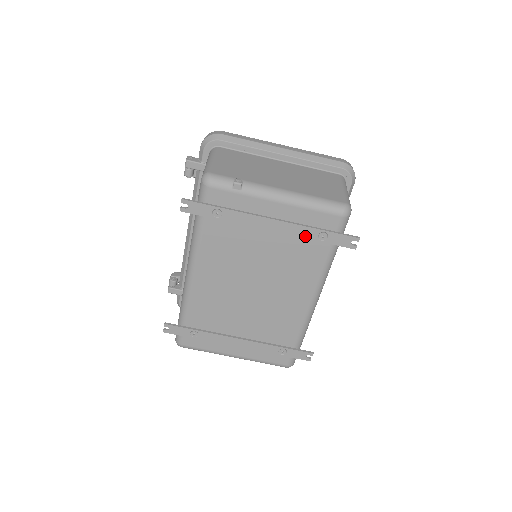
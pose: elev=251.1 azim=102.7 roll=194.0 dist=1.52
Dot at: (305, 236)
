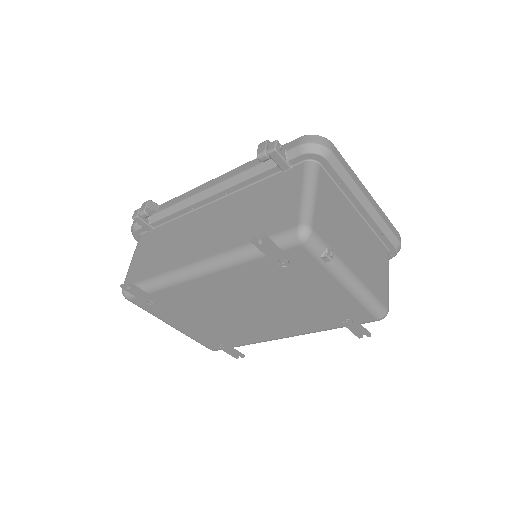
Dot at: (335, 314)
